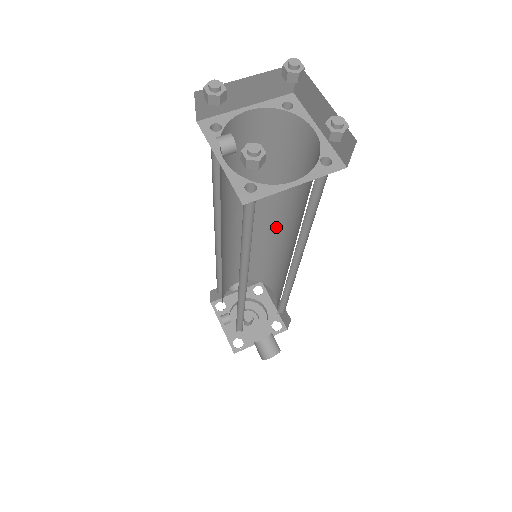
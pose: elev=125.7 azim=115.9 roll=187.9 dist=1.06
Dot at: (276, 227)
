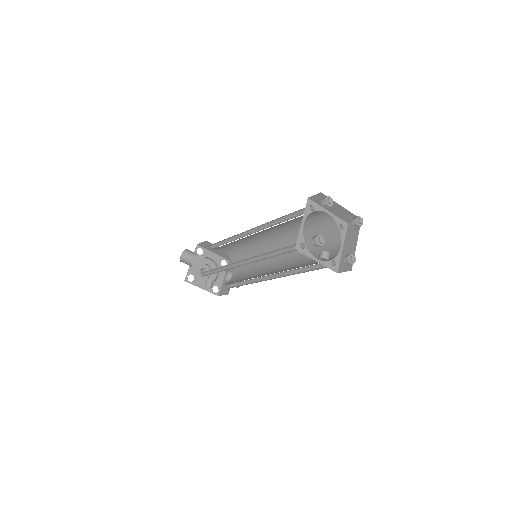
Dot at: (256, 234)
